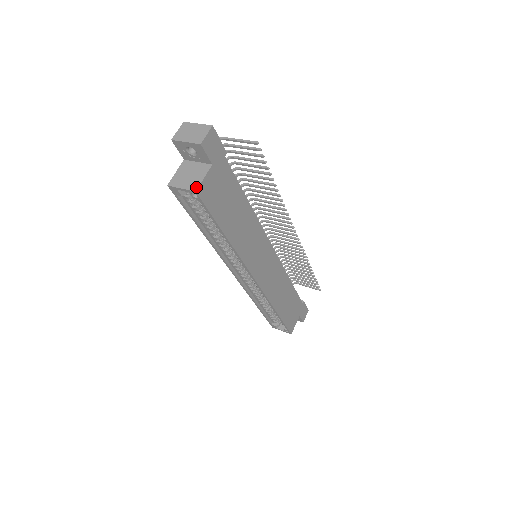
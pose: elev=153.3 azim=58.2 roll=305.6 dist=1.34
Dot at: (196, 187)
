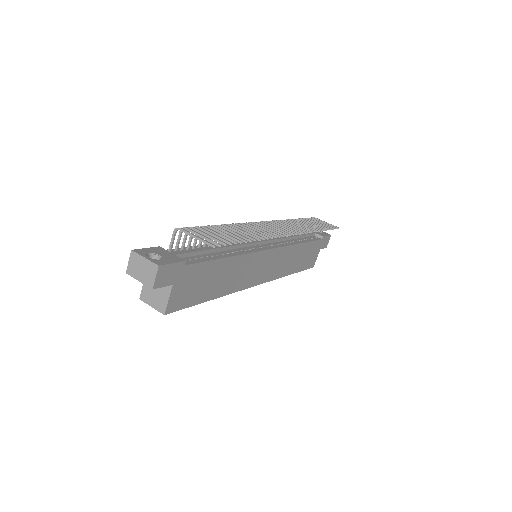
Dot at: (163, 310)
